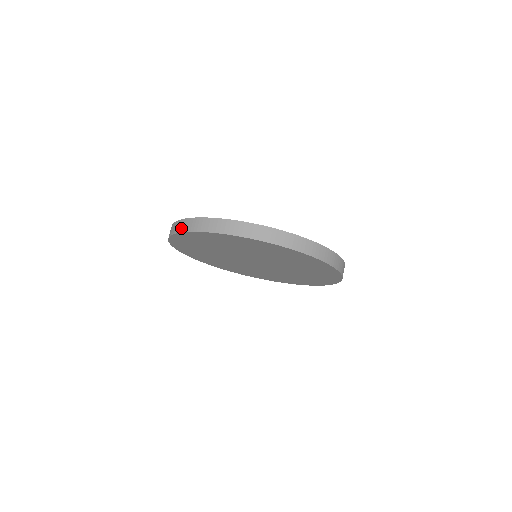
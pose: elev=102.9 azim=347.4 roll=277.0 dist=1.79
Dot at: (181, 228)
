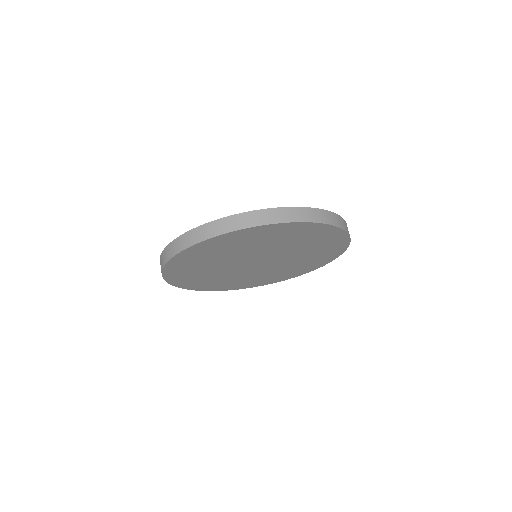
Dot at: (201, 236)
